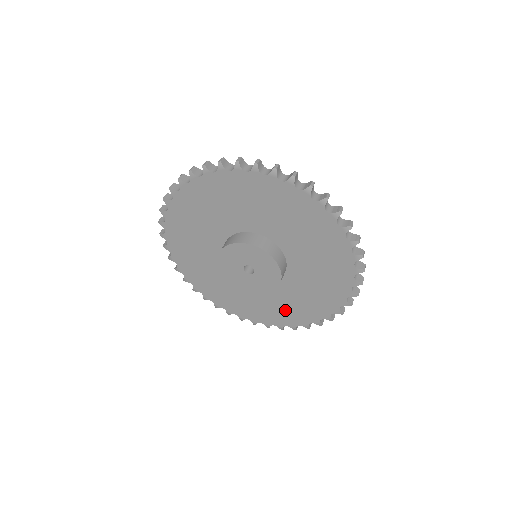
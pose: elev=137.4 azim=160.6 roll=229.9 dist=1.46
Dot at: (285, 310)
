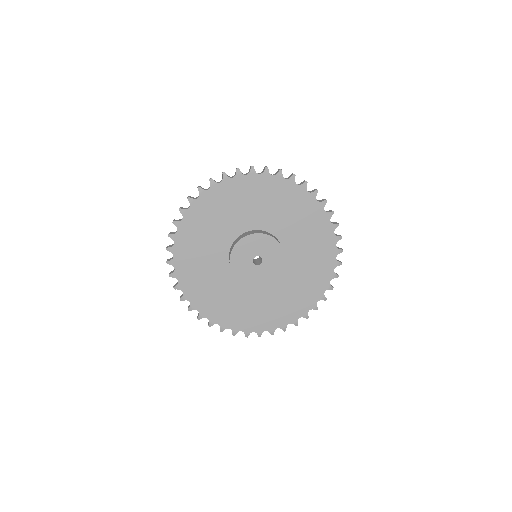
Dot at: (251, 314)
